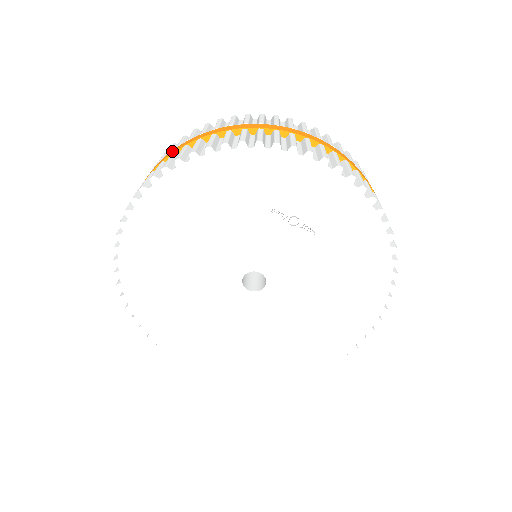
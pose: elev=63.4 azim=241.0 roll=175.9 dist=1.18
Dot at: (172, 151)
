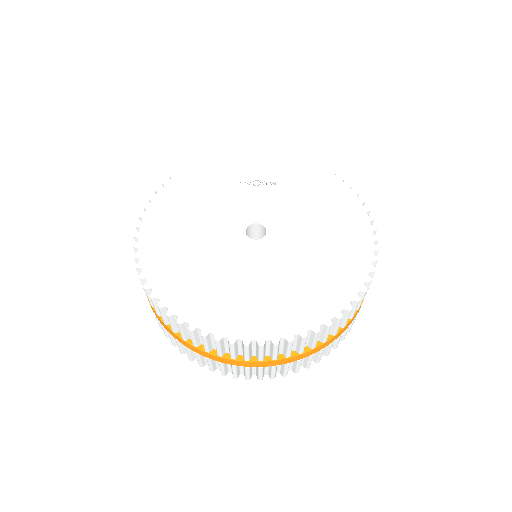
Dot at: occluded
